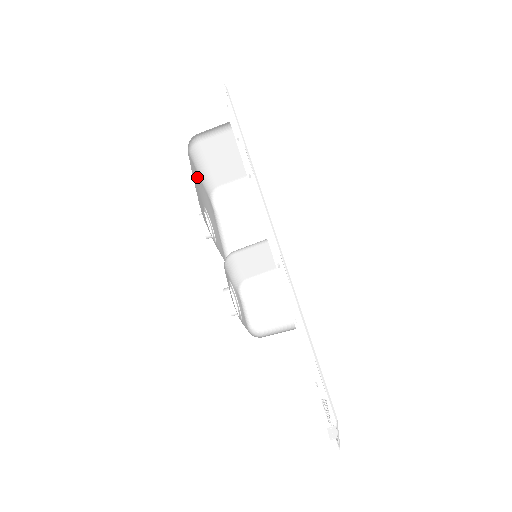
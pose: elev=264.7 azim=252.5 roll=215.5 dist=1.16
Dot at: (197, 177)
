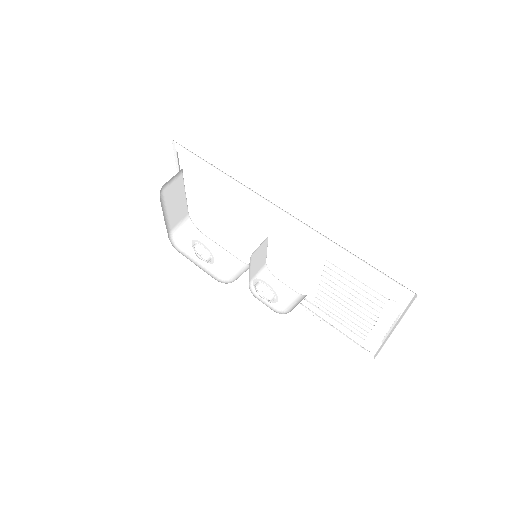
Dot at: occluded
